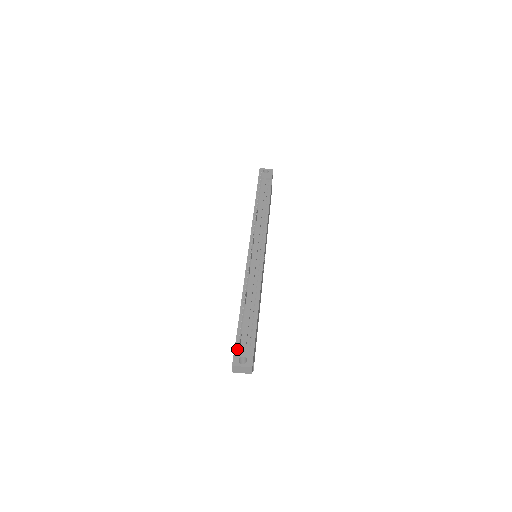
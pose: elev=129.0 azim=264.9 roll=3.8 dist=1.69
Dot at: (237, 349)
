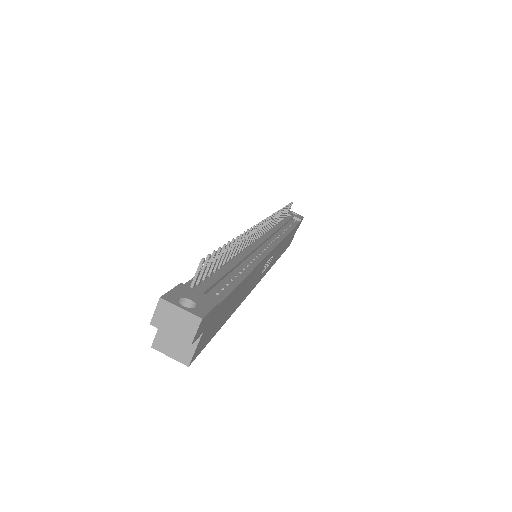
Dot at: (183, 287)
